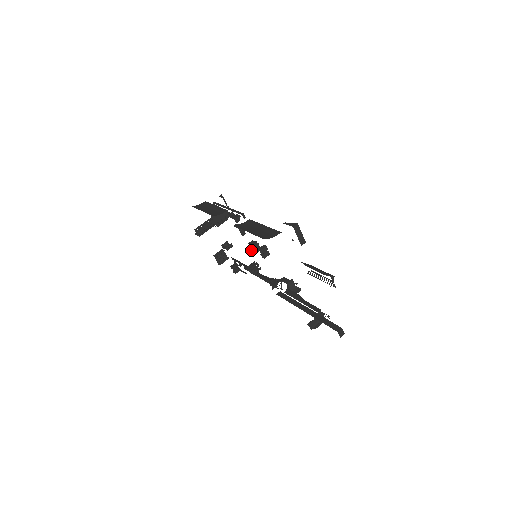
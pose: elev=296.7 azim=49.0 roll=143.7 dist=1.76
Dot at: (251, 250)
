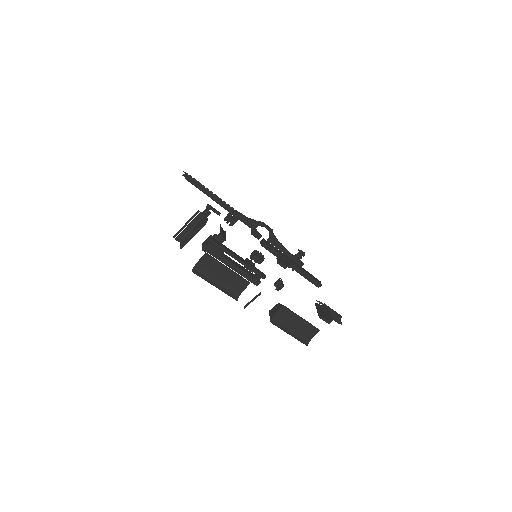
Dot at: occluded
